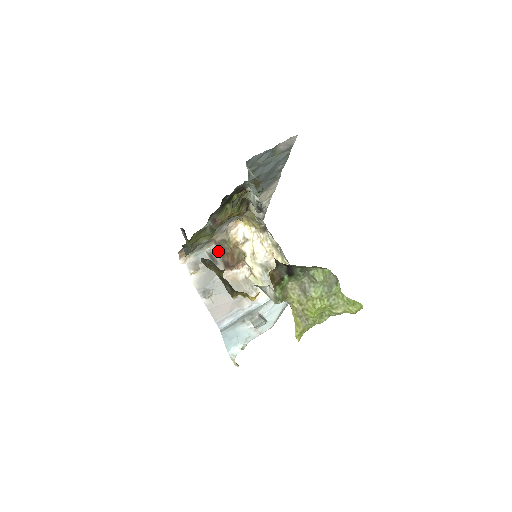
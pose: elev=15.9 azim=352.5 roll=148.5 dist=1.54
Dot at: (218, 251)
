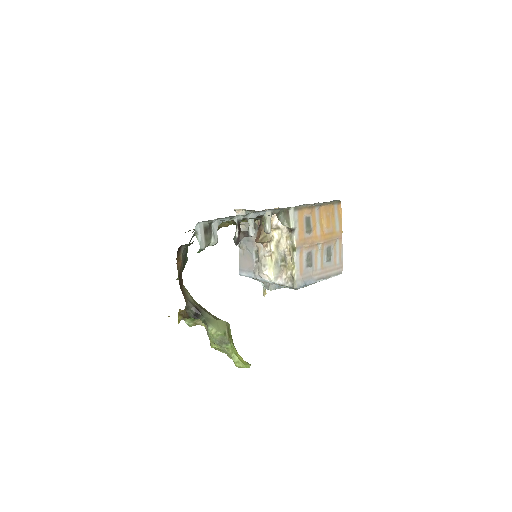
Dot at: (259, 221)
